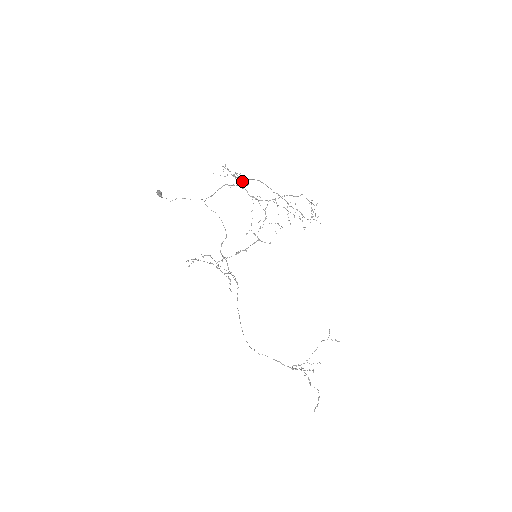
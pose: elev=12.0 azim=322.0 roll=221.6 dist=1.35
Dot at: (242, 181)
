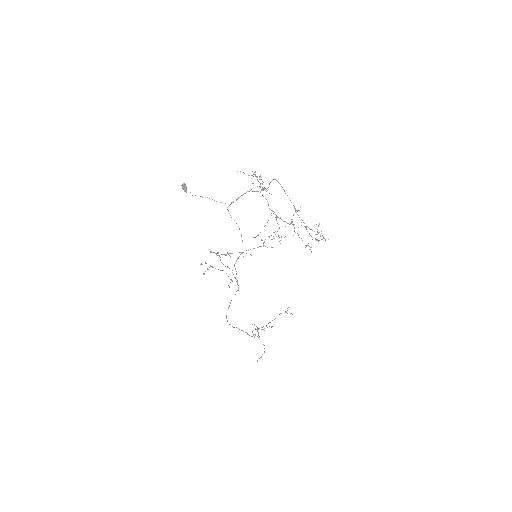
Dot at: occluded
